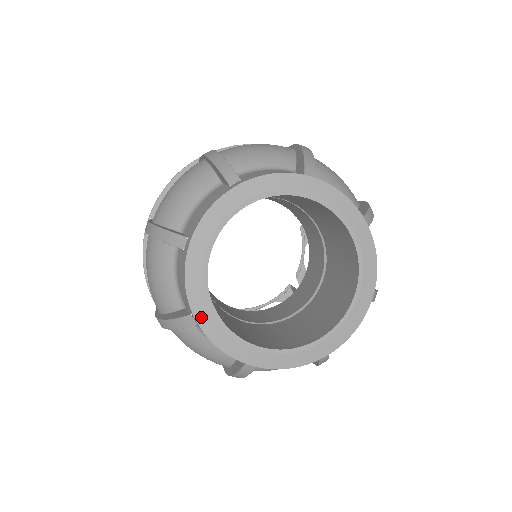
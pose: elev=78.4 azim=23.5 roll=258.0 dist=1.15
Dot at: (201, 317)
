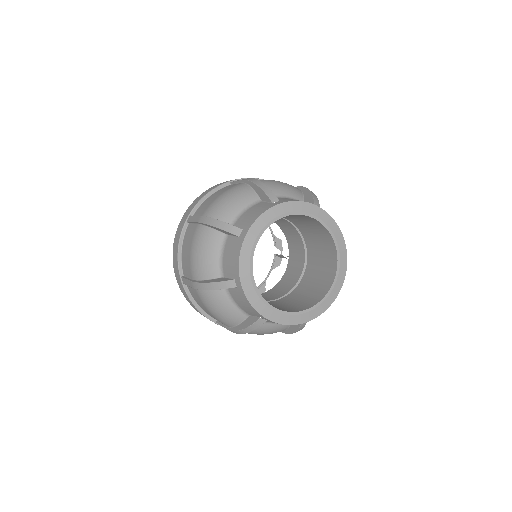
Dot at: (269, 316)
